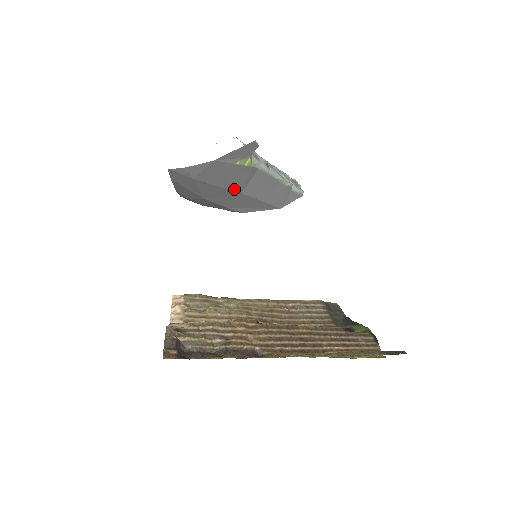
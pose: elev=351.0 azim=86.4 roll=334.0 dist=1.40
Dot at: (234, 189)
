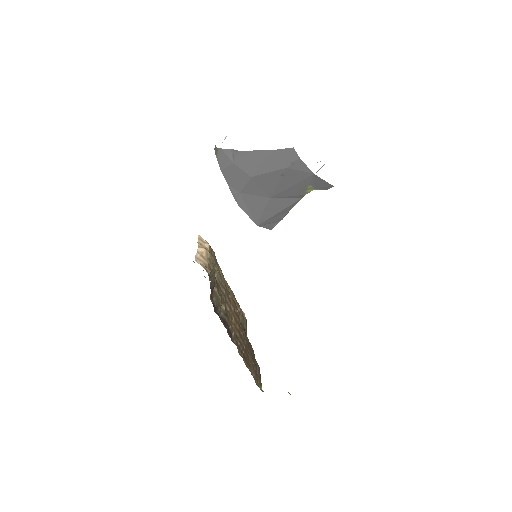
Dot at: (275, 193)
